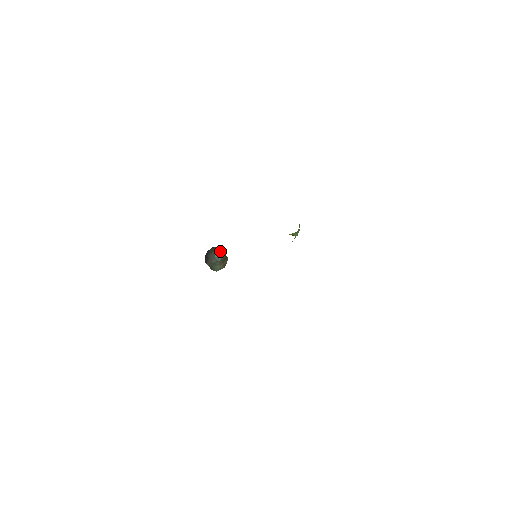
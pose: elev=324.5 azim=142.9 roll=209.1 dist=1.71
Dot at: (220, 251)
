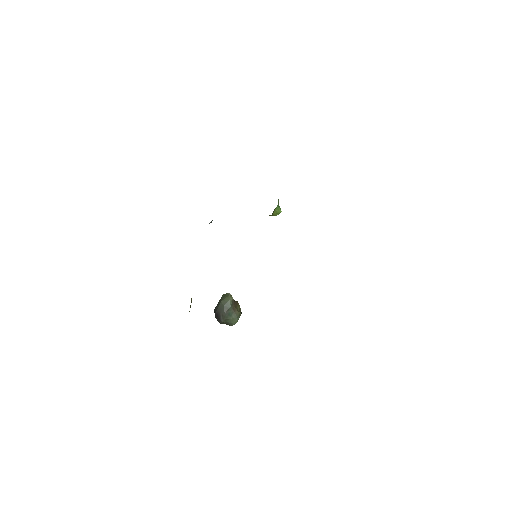
Dot at: (225, 297)
